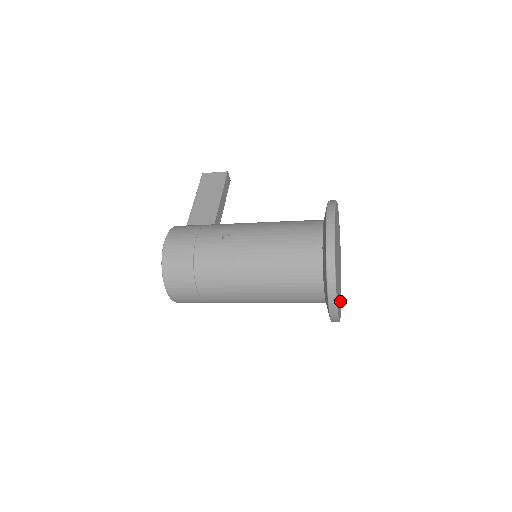
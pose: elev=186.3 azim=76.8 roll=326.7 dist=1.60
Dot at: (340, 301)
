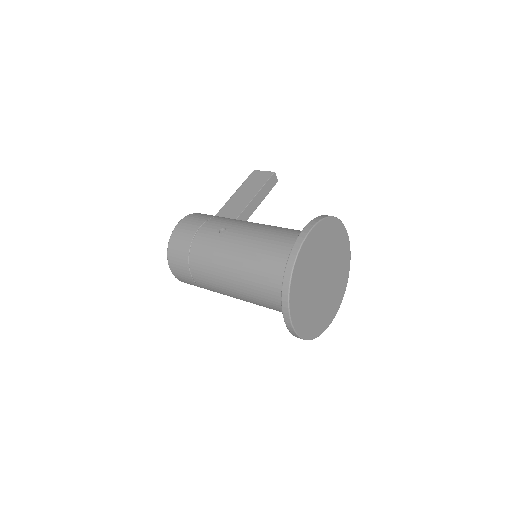
Dot at: (323, 321)
